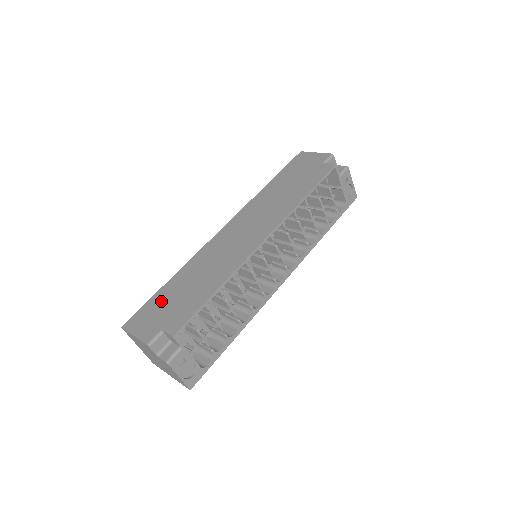
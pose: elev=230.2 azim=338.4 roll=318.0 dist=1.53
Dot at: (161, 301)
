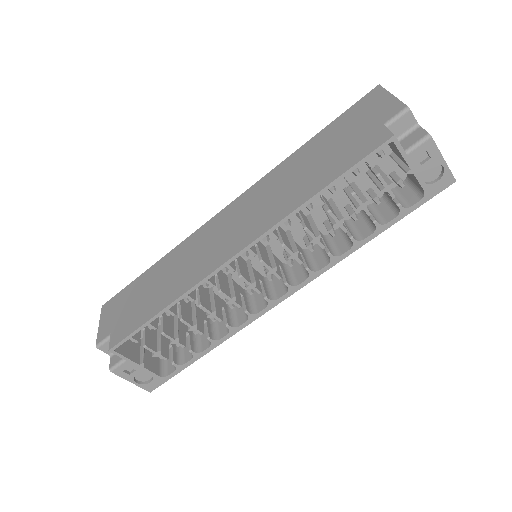
Dot at: (132, 292)
